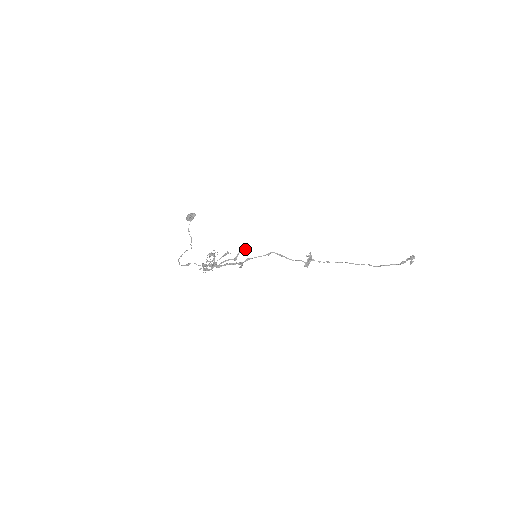
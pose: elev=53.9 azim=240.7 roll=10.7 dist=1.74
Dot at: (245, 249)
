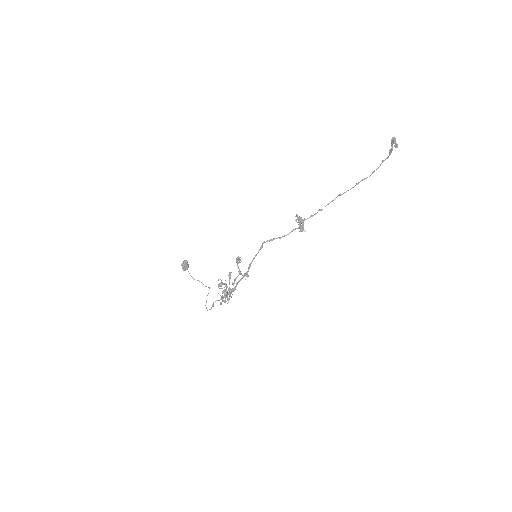
Dot at: (238, 259)
